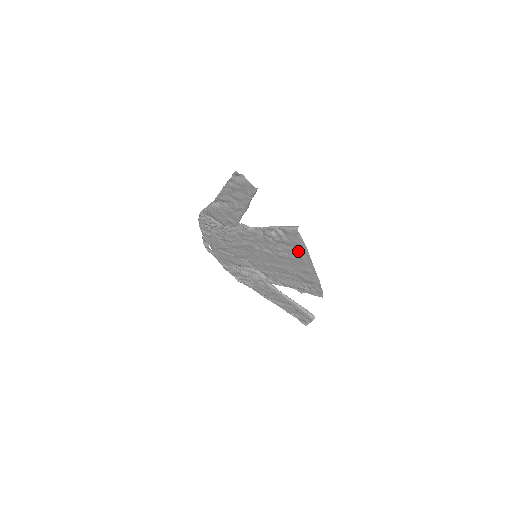
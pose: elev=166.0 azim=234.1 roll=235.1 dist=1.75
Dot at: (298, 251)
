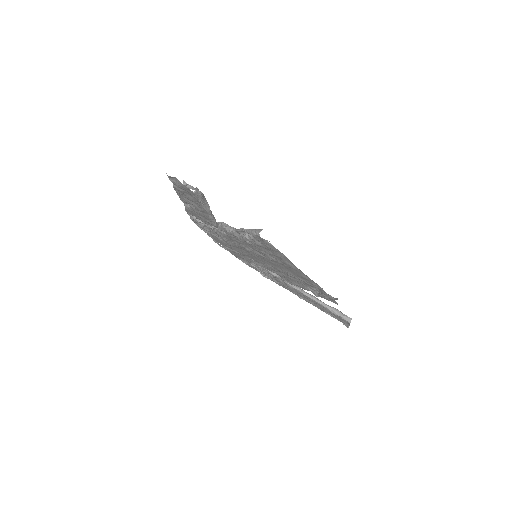
Dot at: (278, 256)
